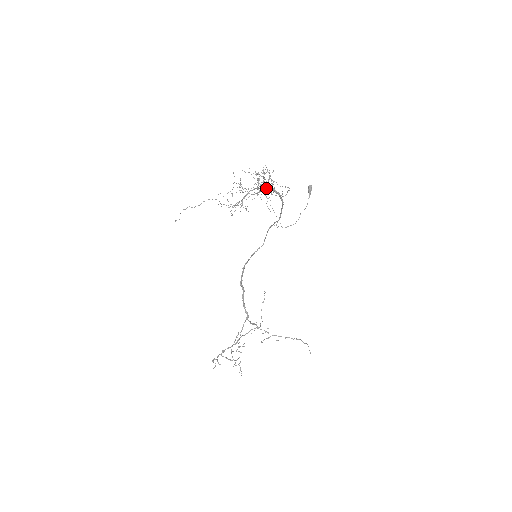
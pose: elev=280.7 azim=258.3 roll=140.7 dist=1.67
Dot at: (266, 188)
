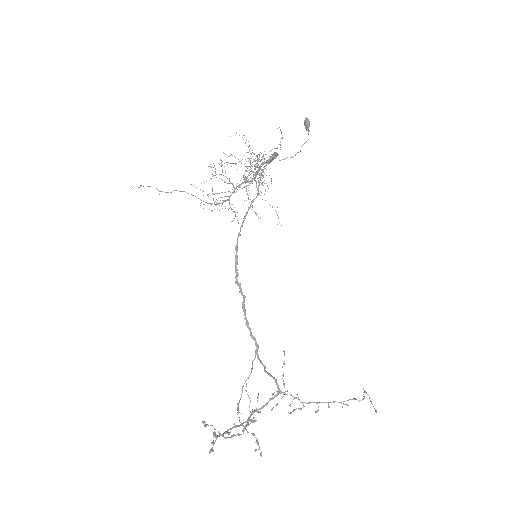
Dot at: (256, 172)
